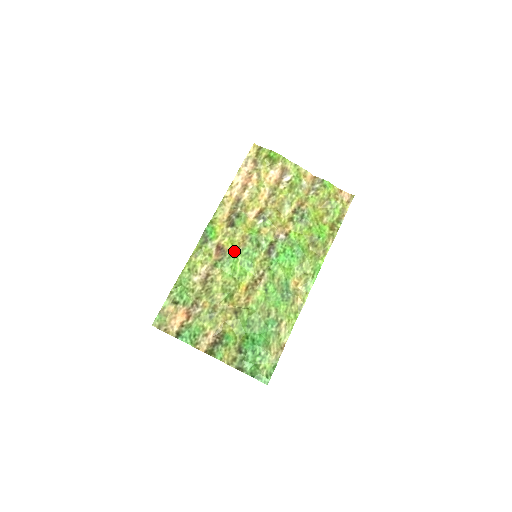
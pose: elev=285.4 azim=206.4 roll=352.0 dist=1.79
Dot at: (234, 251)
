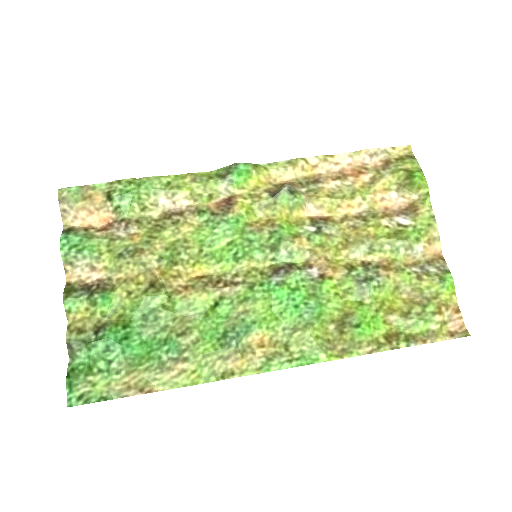
Dot at: (240, 222)
